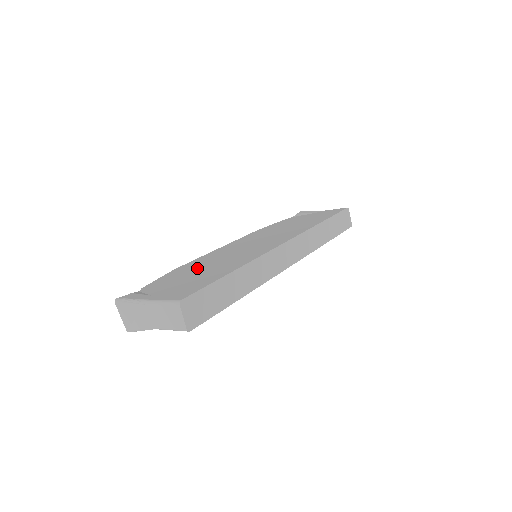
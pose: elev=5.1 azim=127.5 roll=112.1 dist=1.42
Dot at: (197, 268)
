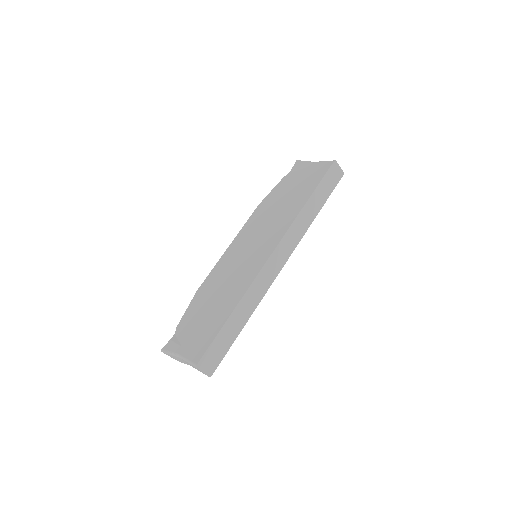
Dot at: (210, 297)
